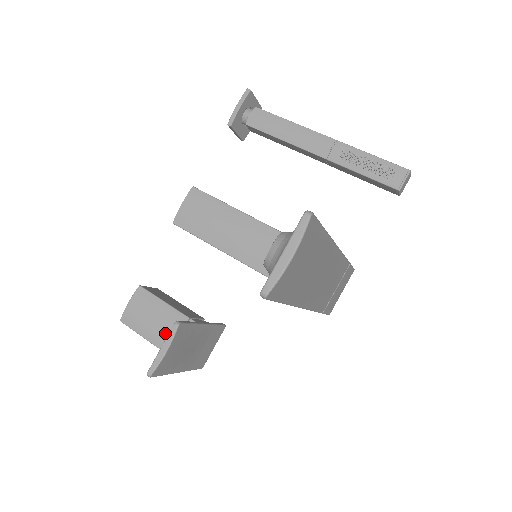
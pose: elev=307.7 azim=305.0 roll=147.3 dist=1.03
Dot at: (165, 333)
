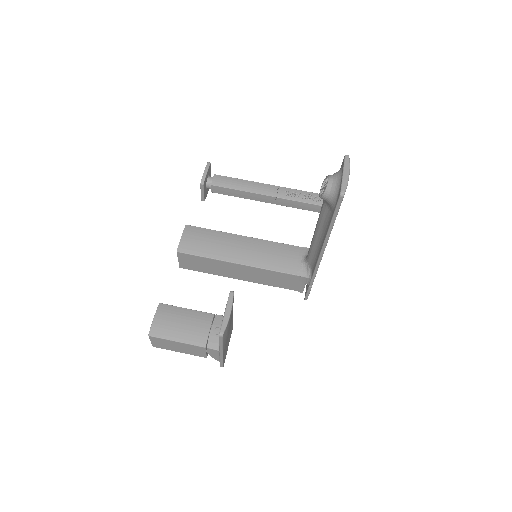
Dot at: (198, 330)
